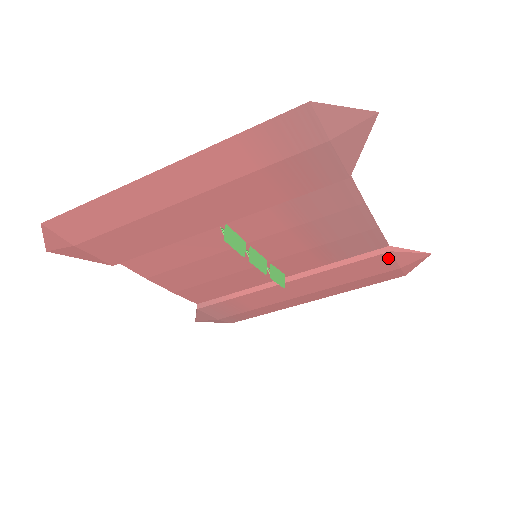
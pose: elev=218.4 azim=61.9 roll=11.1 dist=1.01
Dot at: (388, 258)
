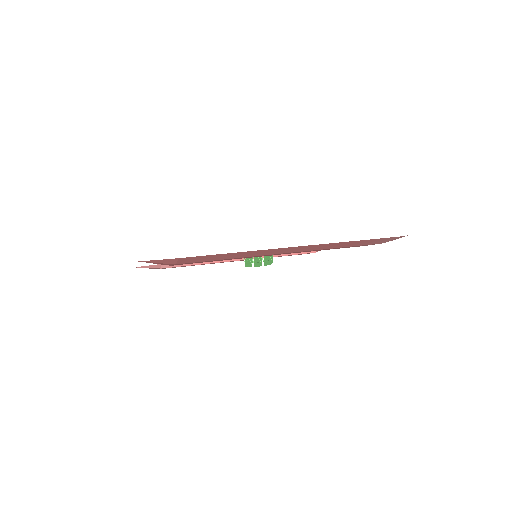
Dot at: occluded
